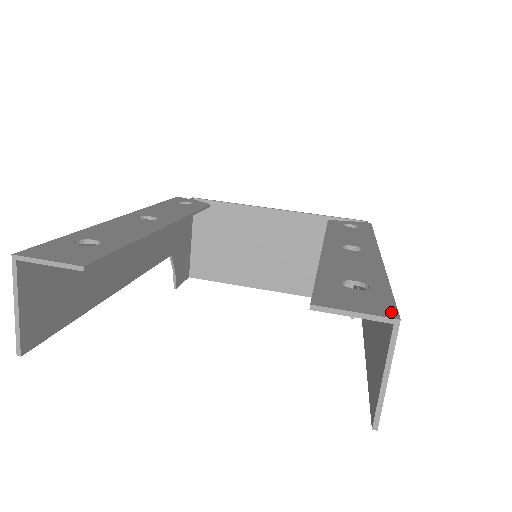
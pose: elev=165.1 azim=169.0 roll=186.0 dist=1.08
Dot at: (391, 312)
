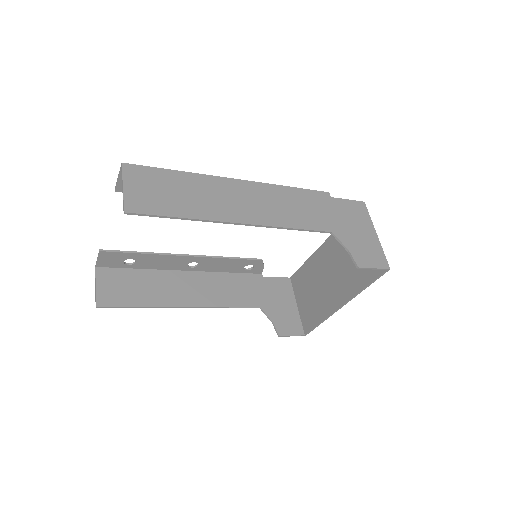
Dot at: (129, 166)
